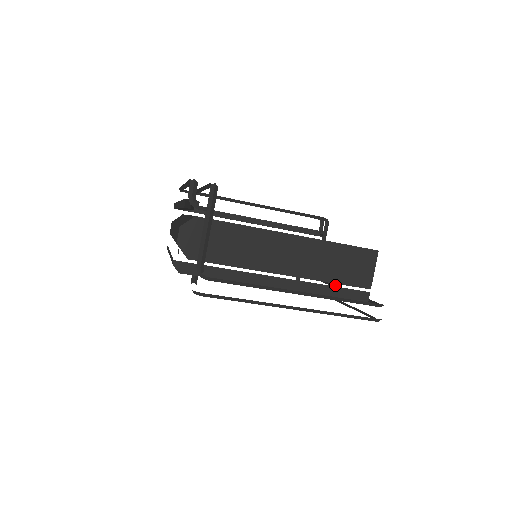
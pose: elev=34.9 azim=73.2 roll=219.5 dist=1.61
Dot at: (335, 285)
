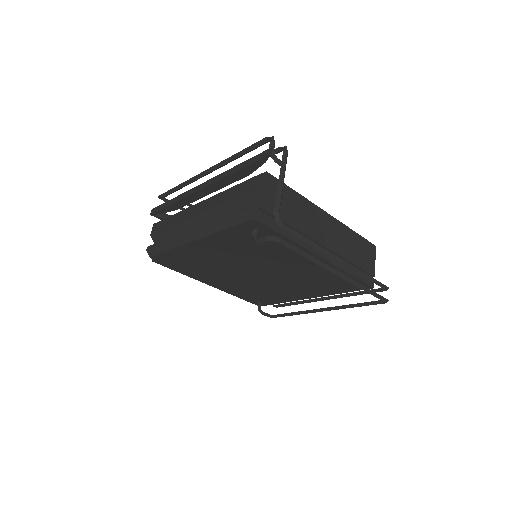
Dot at: (310, 299)
